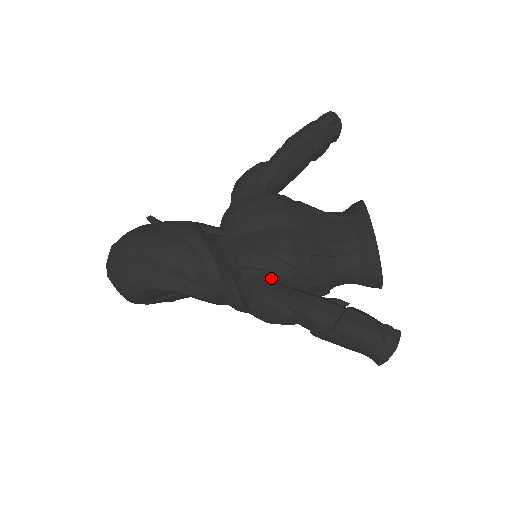
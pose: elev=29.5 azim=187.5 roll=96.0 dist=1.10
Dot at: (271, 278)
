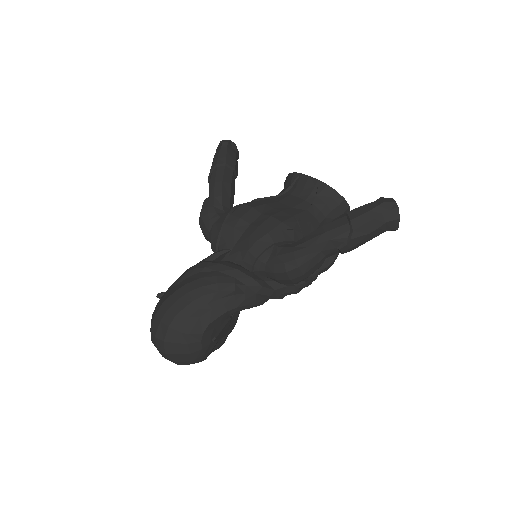
Dot at: (283, 246)
